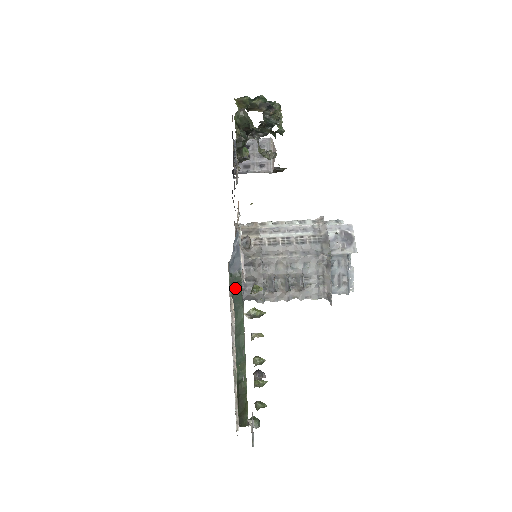
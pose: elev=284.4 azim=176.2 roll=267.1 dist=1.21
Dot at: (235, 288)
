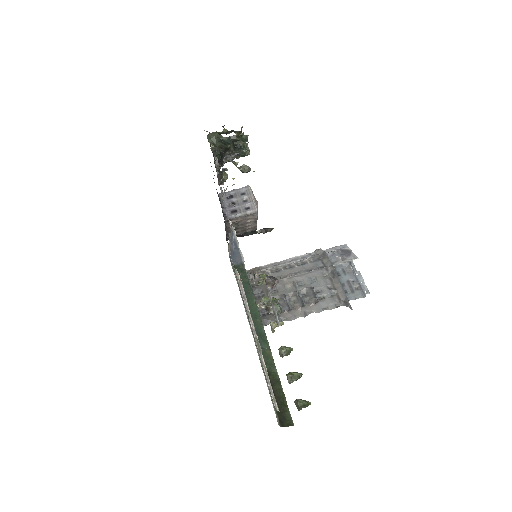
Dot at: (241, 277)
